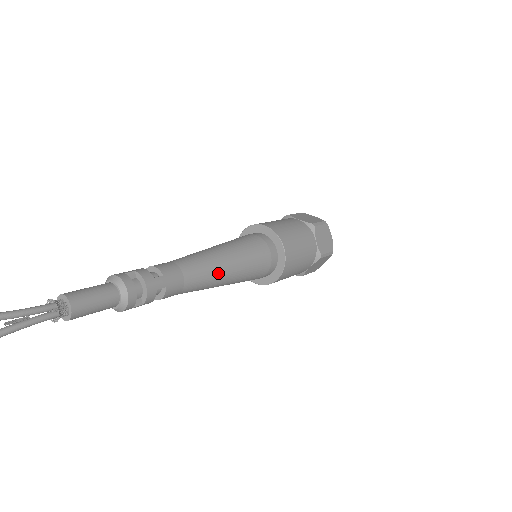
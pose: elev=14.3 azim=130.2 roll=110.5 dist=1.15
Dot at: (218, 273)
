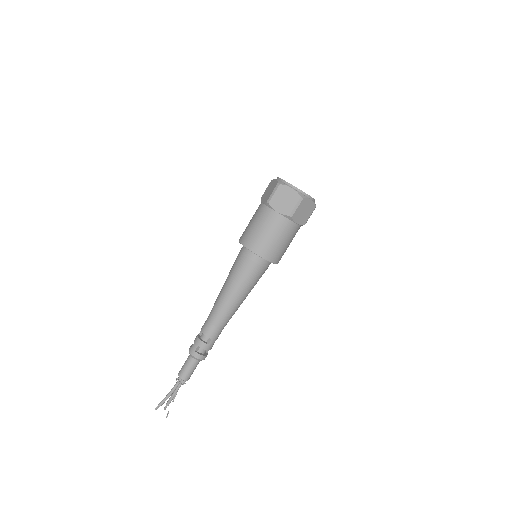
Dot at: (237, 308)
